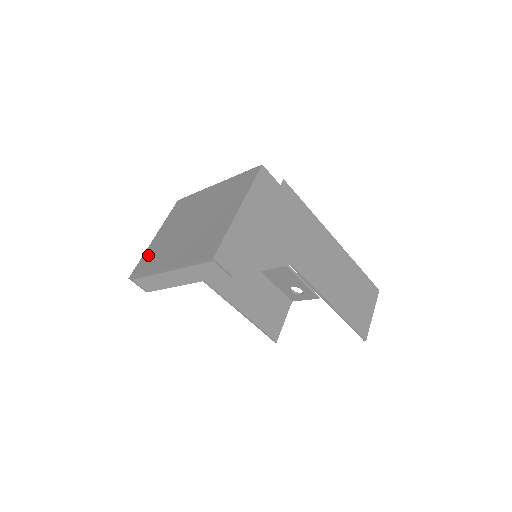
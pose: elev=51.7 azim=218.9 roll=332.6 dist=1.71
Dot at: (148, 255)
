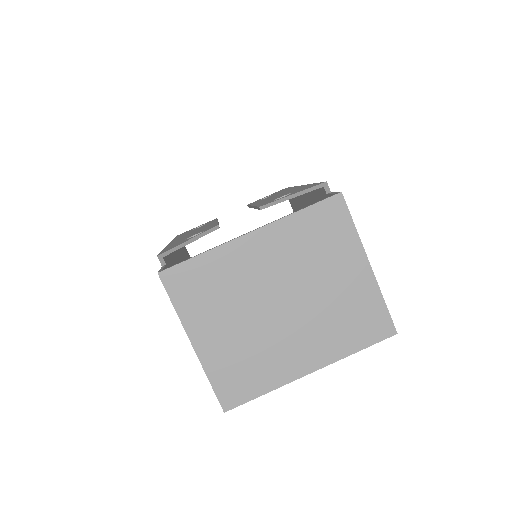
Dot at: (226, 372)
